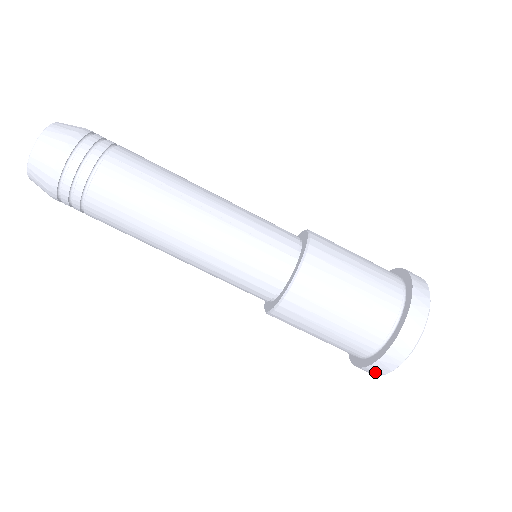
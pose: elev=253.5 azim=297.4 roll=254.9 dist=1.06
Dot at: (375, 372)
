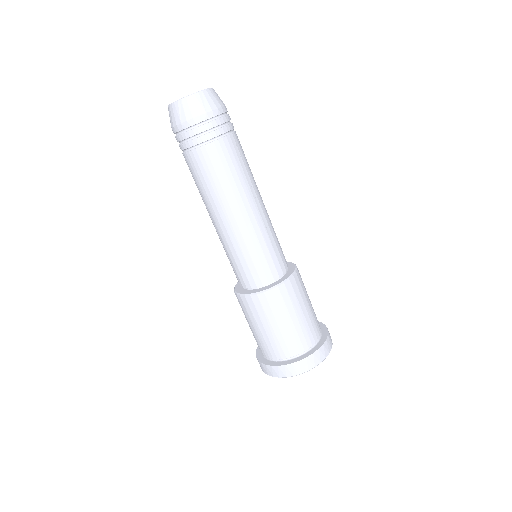
Dot at: (274, 373)
